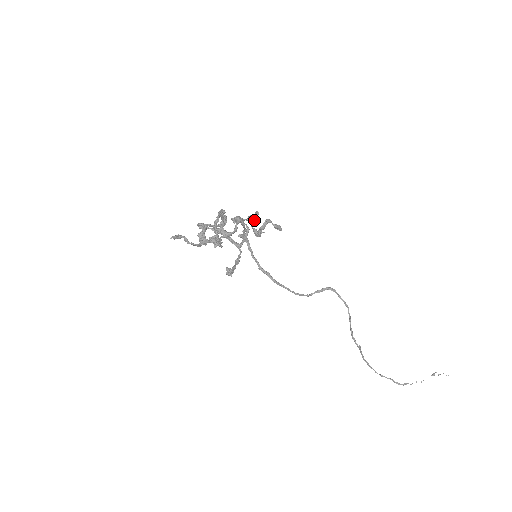
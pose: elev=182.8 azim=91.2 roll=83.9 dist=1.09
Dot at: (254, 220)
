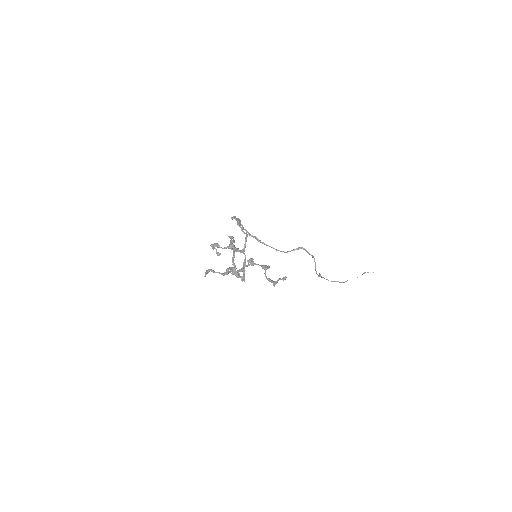
Dot at: (265, 268)
